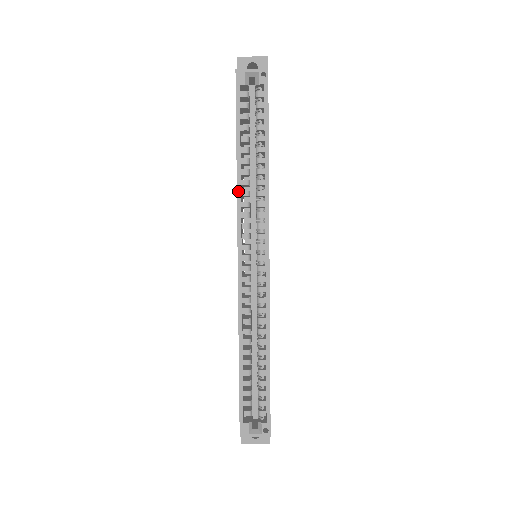
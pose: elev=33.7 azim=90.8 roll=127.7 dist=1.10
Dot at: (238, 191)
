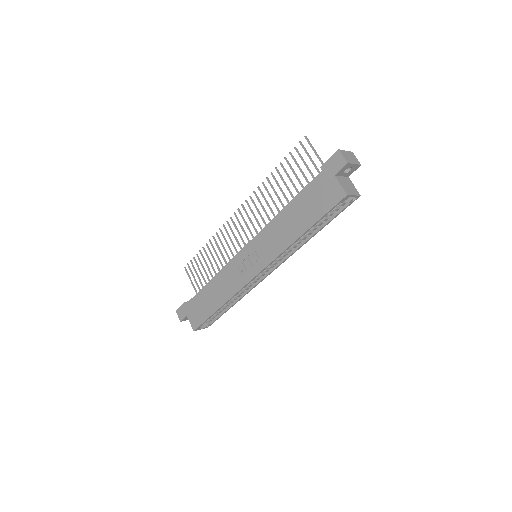
Dot at: (286, 249)
